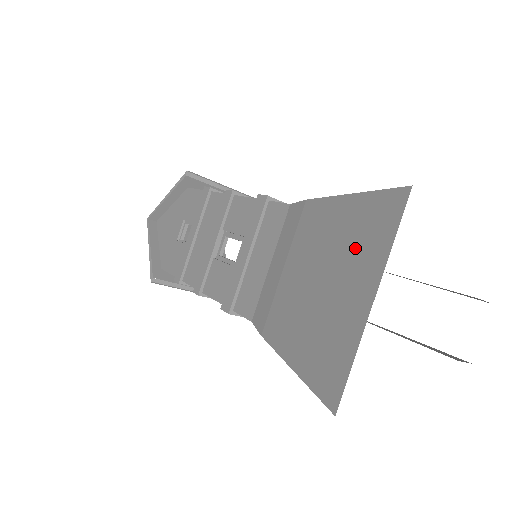
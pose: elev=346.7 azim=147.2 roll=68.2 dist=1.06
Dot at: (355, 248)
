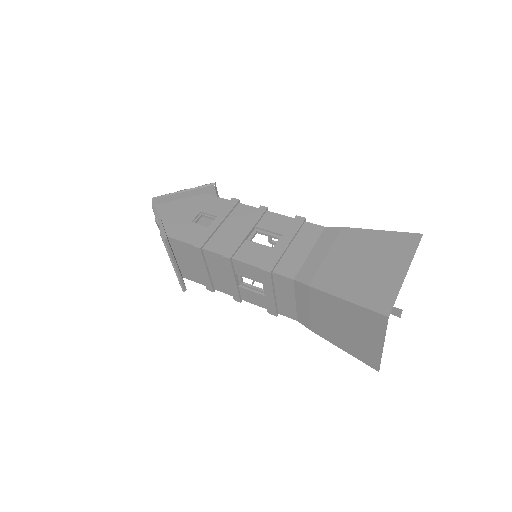
Dot at: (389, 251)
